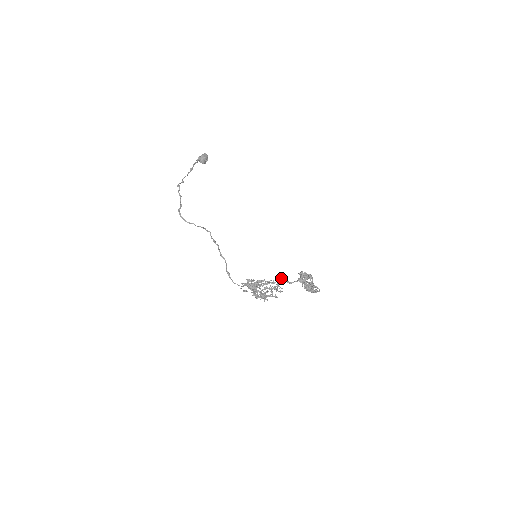
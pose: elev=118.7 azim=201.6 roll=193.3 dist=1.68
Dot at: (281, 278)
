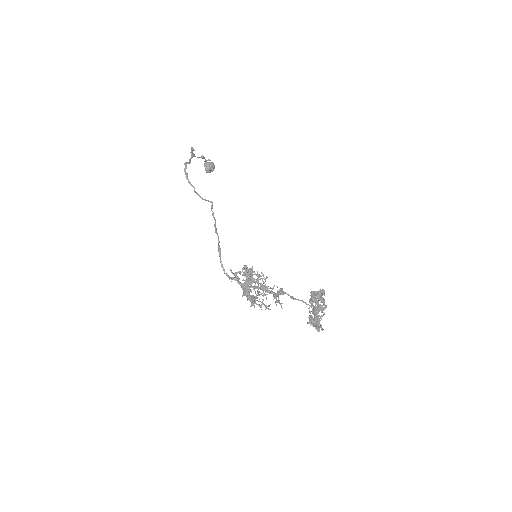
Dot at: (281, 291)
